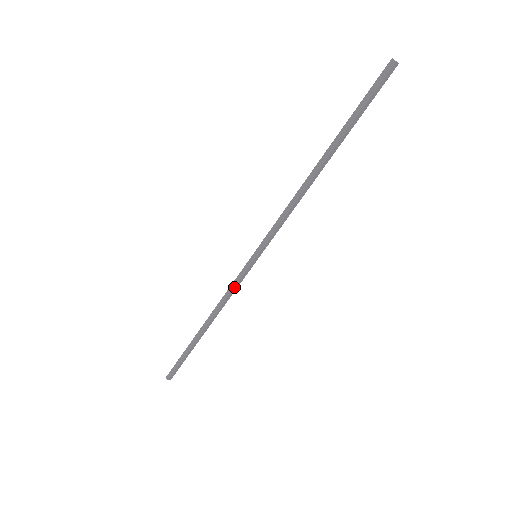
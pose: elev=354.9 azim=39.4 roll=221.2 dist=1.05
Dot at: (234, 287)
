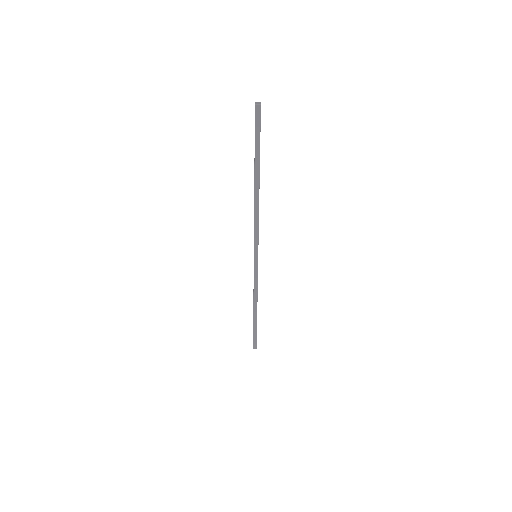
Dot at: (254, 279)
